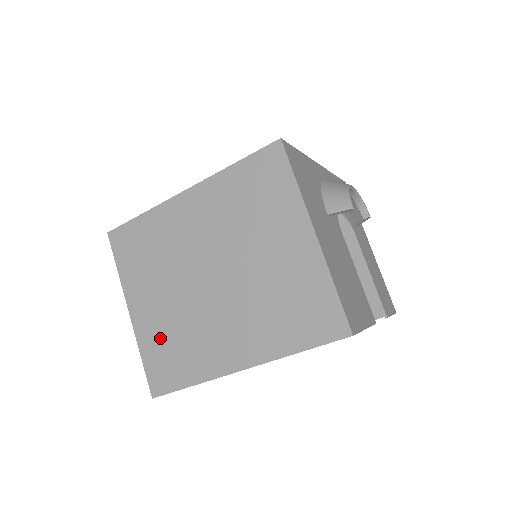
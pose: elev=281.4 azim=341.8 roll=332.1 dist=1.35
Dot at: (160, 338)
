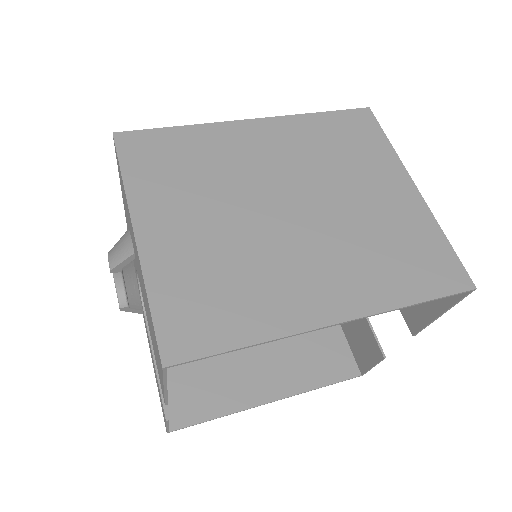
Dot at: (193, 273)
